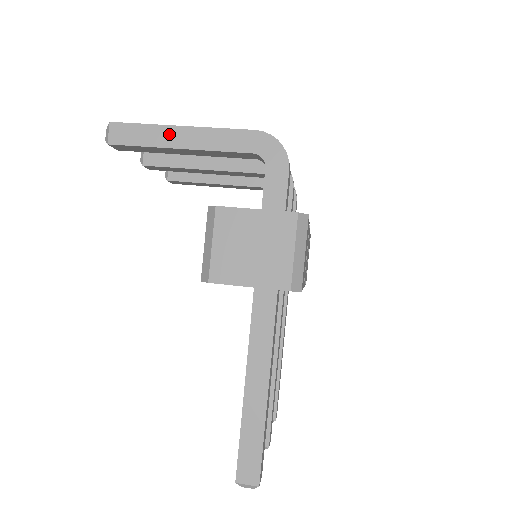
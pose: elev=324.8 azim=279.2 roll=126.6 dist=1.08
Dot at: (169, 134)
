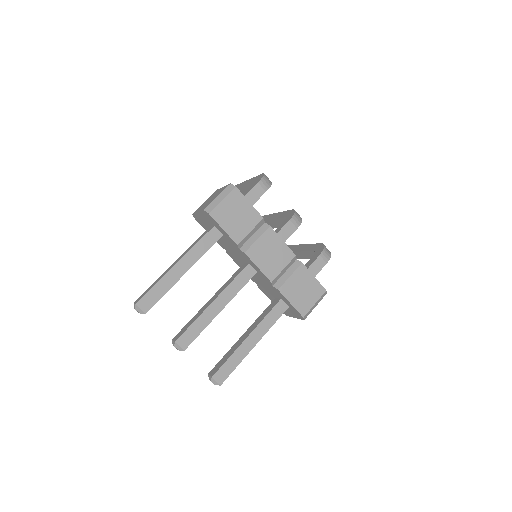
Dot at: occluded
